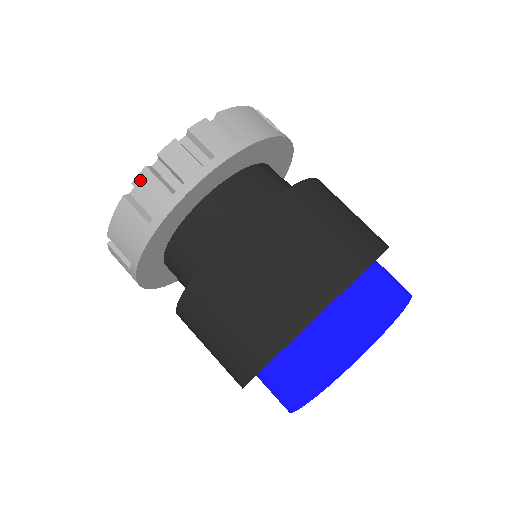
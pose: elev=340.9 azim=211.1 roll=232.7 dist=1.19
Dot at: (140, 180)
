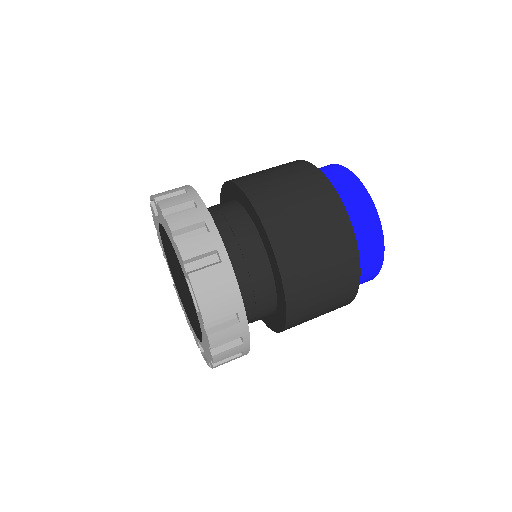
Dot at: (184, 252)
